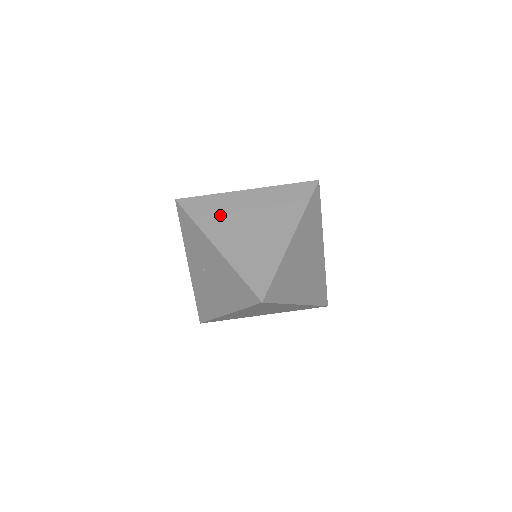
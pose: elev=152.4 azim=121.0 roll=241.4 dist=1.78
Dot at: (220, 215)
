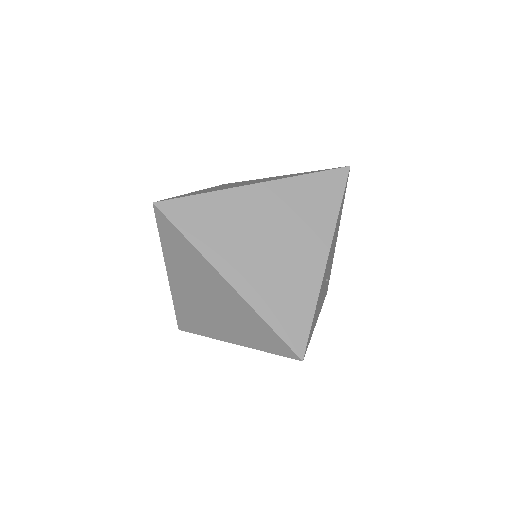
Dot at: (186, 266)
